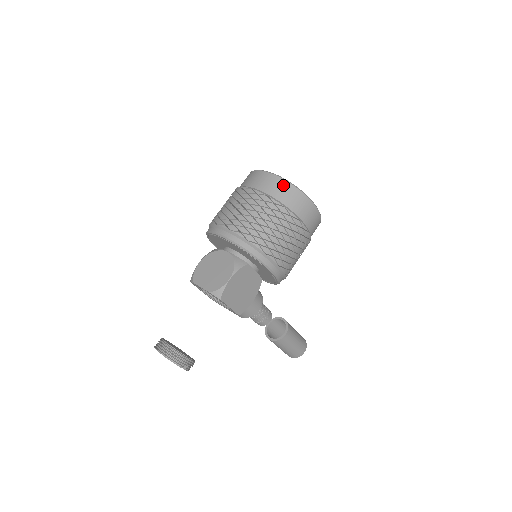
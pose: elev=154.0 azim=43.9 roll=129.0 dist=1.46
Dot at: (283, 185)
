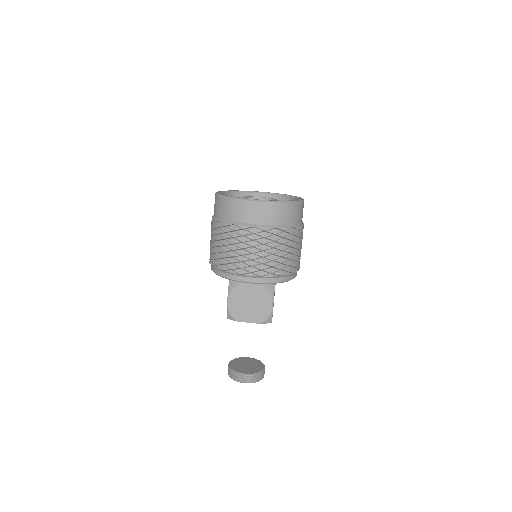
Dot at: (282, 209)
